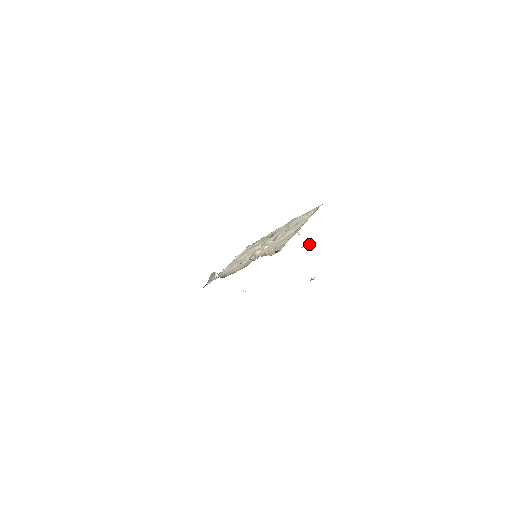
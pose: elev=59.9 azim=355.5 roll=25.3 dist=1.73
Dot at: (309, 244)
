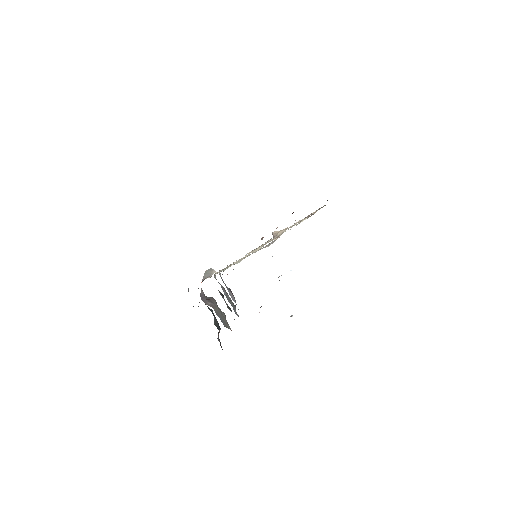
Dot at: (290, 270)
